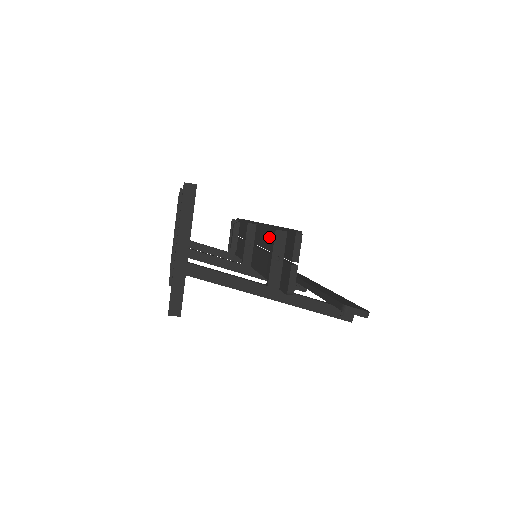
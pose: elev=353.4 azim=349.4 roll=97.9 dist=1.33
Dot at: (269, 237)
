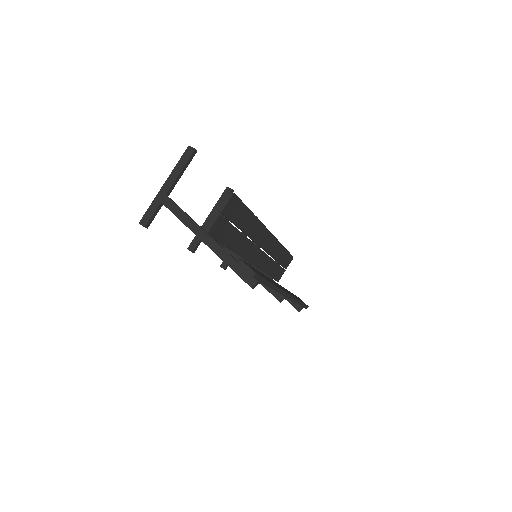
Dot at: occluded
